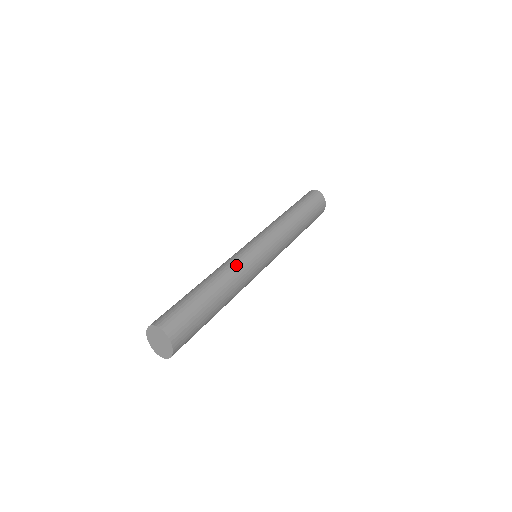
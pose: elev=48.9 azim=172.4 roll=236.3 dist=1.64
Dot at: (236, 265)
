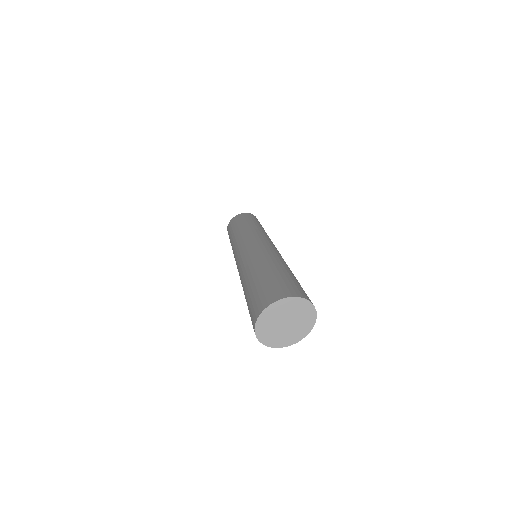
Dot at: occluded
